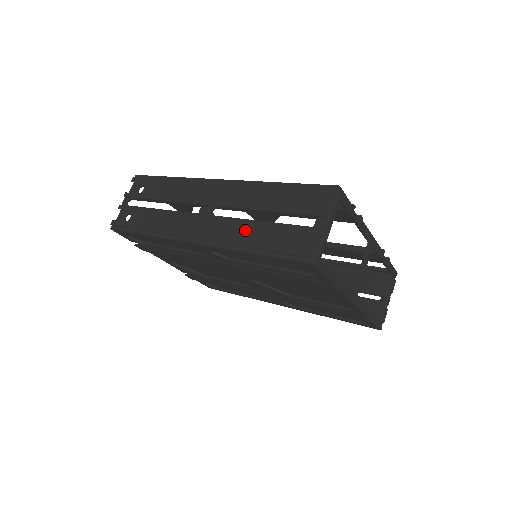
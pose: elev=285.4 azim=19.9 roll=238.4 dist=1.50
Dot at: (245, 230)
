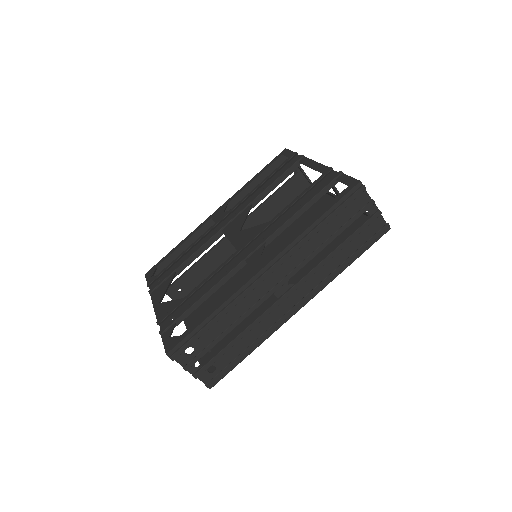
Dot at: (326, 264)
